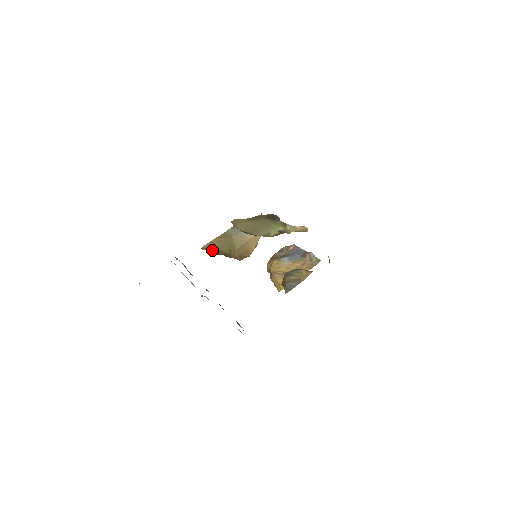
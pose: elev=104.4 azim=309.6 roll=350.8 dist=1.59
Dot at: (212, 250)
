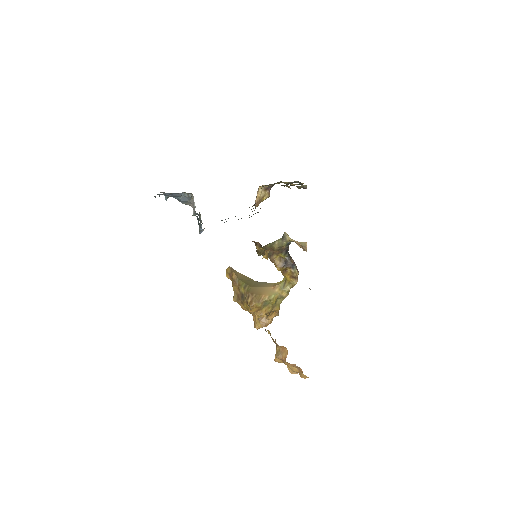
Dot at: (233, 276)
